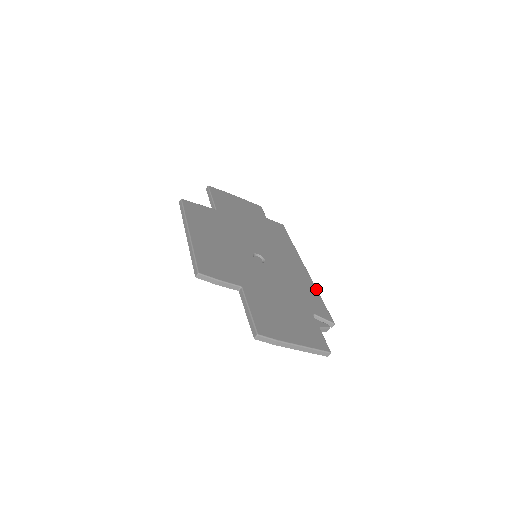
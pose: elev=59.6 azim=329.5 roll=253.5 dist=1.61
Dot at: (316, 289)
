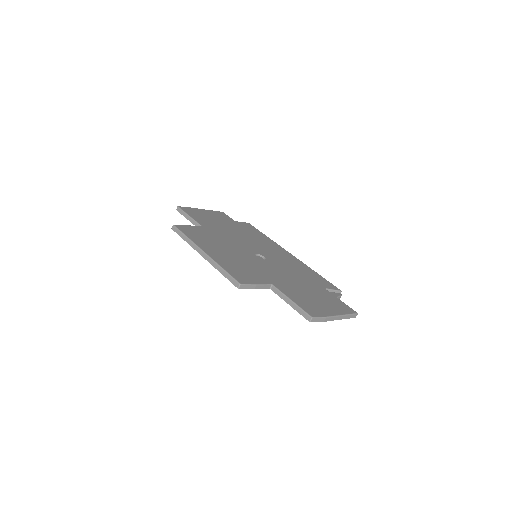
Dot at: (310, 268)
